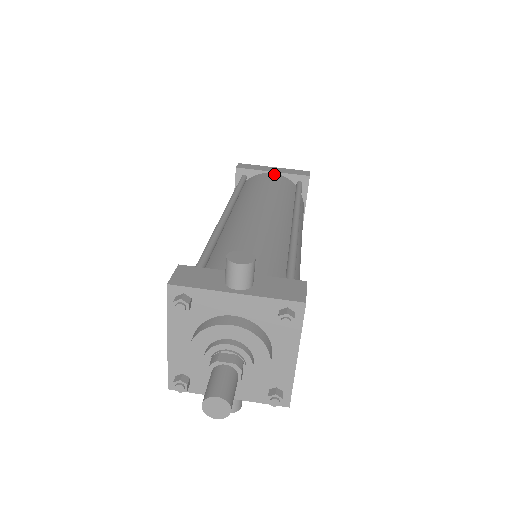
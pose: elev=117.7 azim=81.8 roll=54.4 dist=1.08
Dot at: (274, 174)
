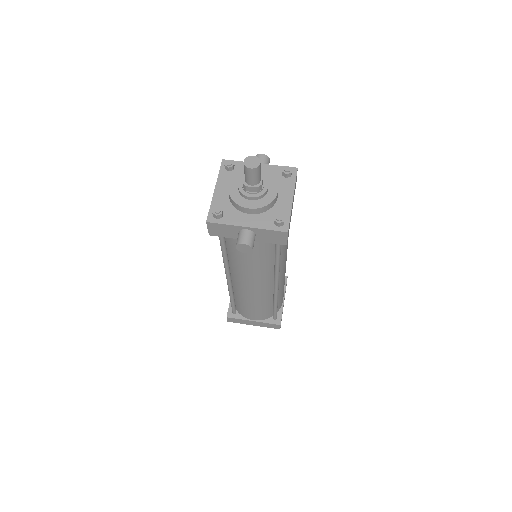
Dot at: occluded
